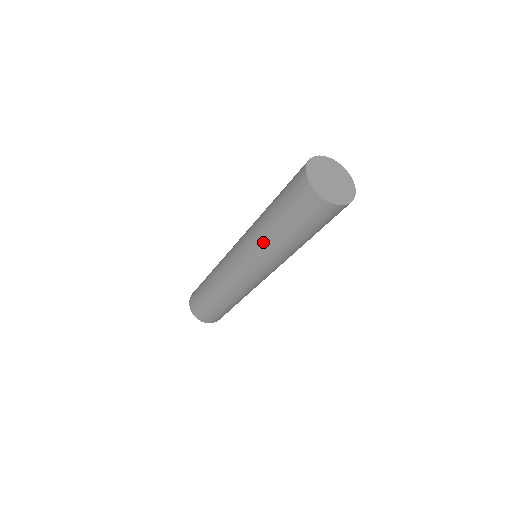
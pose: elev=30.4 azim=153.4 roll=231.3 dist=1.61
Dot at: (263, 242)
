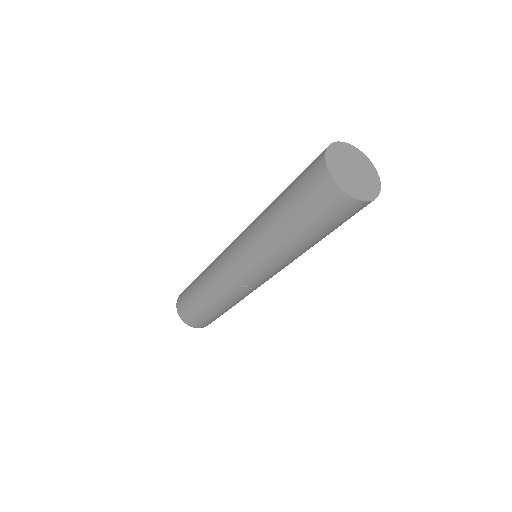
Dot at: (261, 217)
